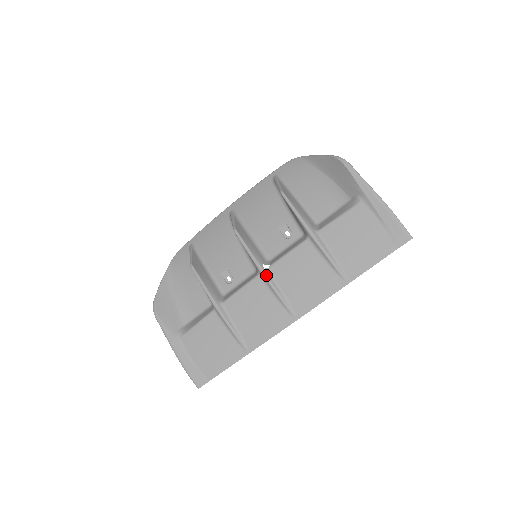
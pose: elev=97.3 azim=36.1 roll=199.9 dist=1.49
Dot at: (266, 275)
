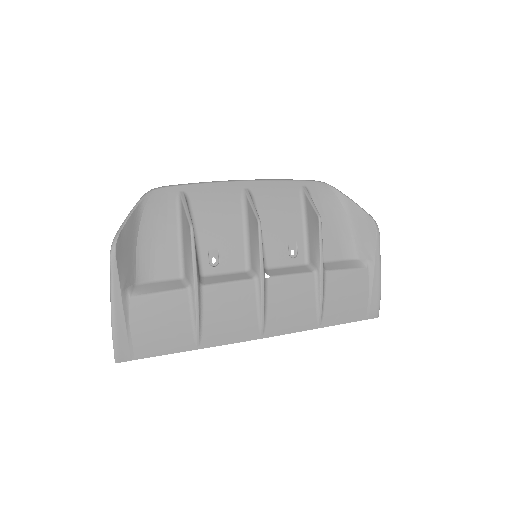
Dot at: (264, 285)
